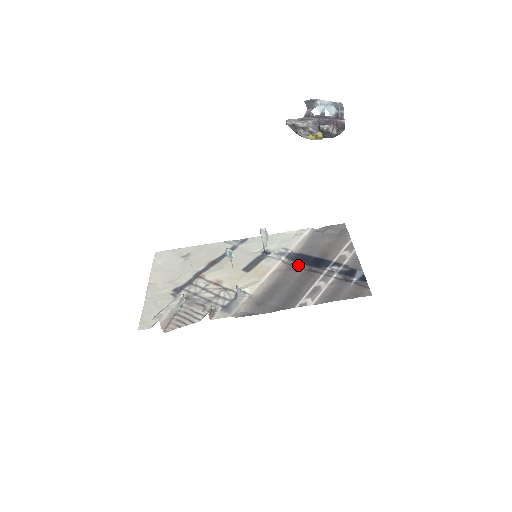
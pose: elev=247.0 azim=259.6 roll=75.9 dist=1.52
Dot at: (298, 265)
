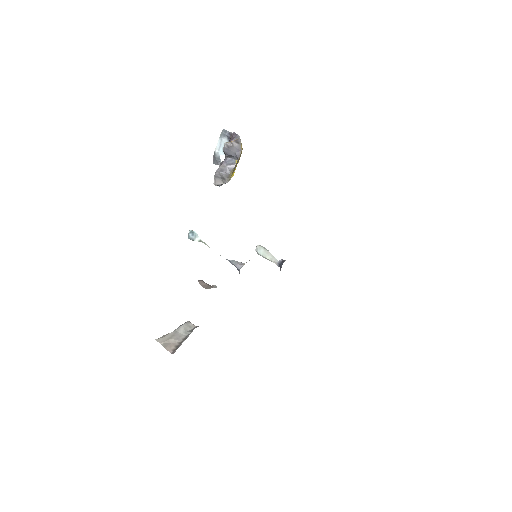
Dot at: occluded
